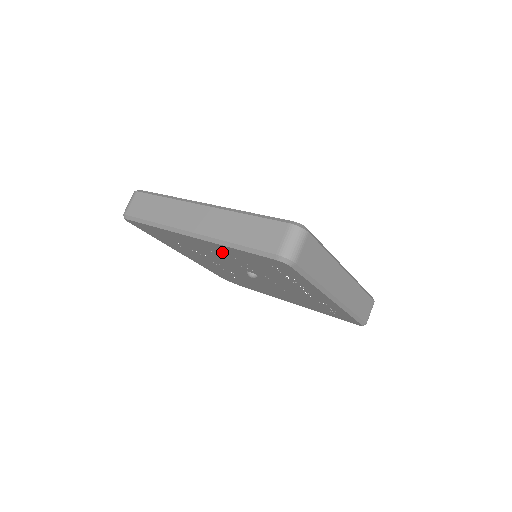
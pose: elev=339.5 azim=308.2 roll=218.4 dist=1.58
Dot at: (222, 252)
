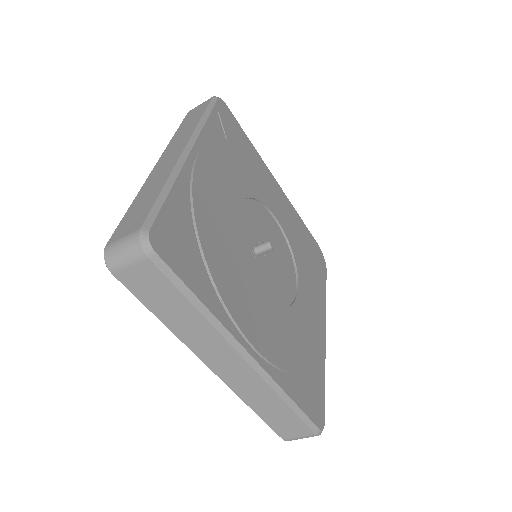
Dot at: occluded
